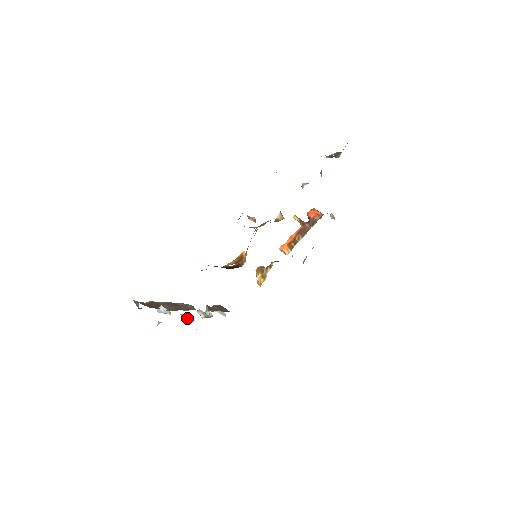
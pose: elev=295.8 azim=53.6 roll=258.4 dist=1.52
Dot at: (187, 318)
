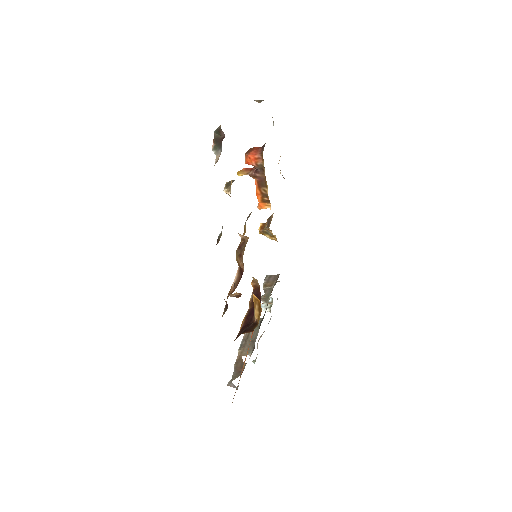
Dot at: occluded
